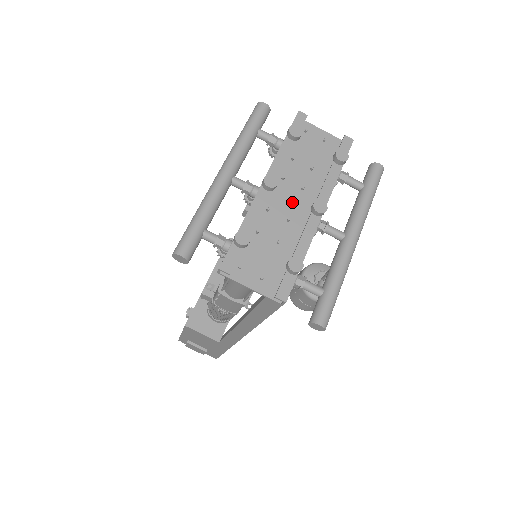
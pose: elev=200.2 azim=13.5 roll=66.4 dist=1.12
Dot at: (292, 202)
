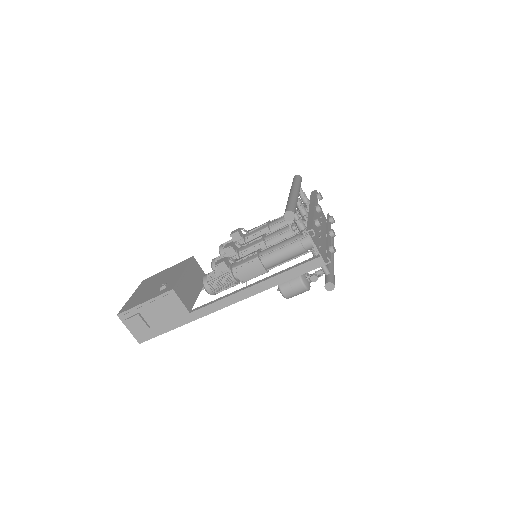
Dot at: occluded
